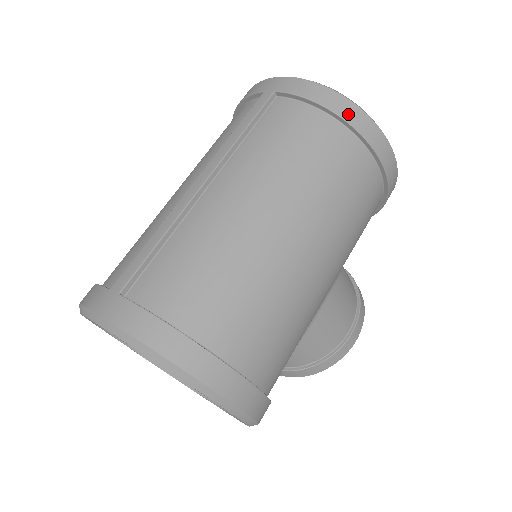
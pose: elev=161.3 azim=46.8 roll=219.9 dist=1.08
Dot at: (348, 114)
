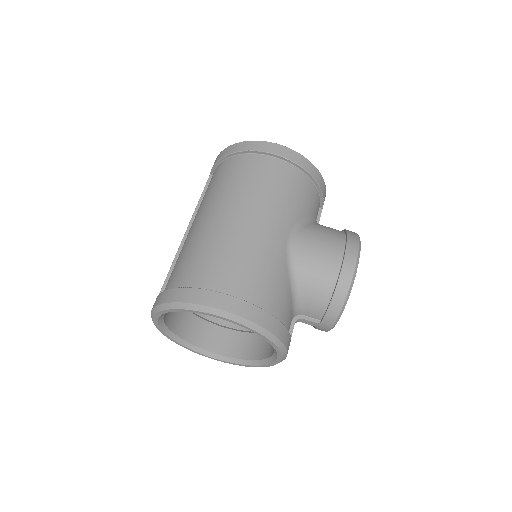
Dot at: (234, 150)
